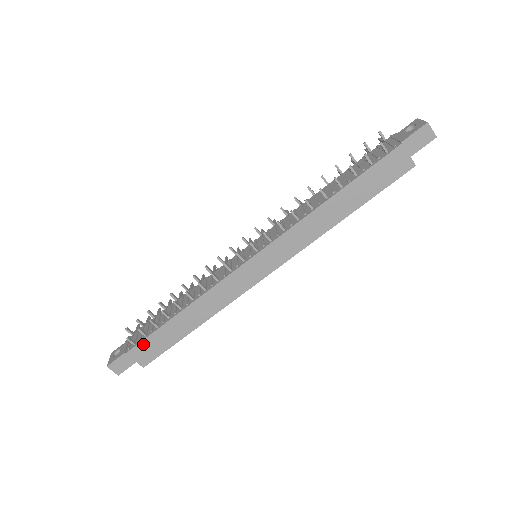
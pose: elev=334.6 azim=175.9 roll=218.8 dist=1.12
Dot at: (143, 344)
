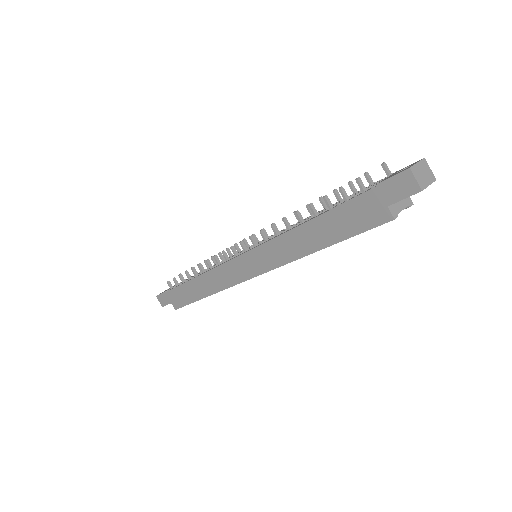
Dot at: (174, 291)
